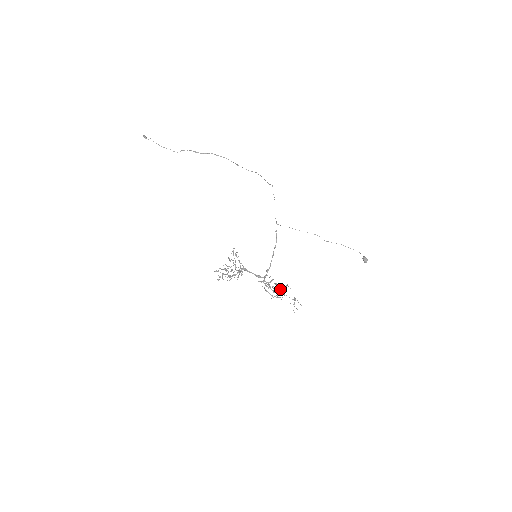
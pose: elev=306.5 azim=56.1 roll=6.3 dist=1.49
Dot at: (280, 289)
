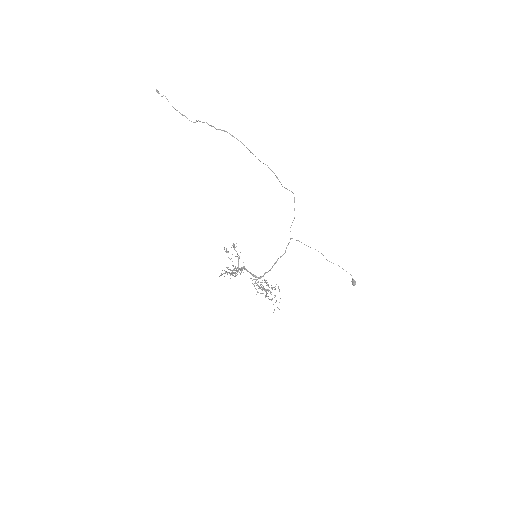
Dot at: occluded
